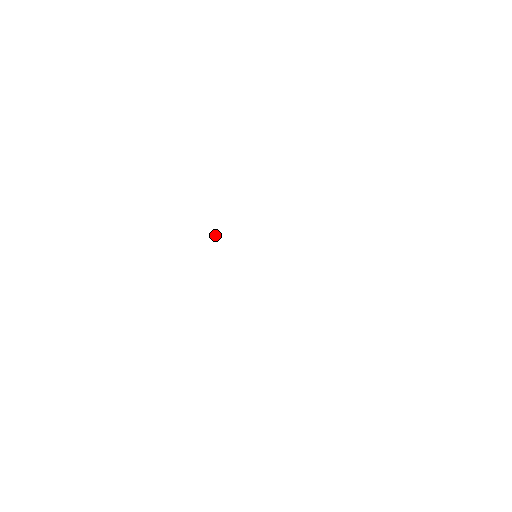
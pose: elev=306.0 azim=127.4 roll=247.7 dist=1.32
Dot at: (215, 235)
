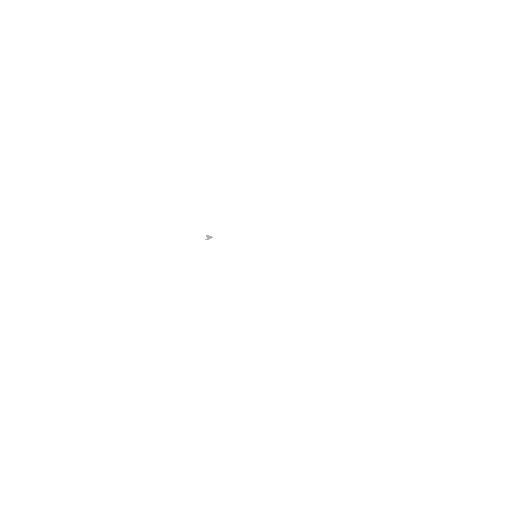
Dot at: (207, 236)
